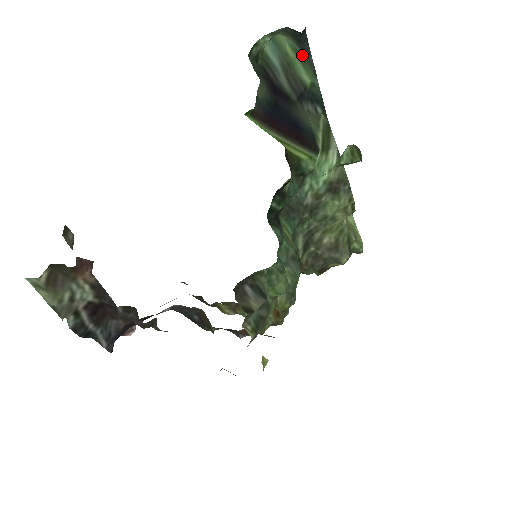
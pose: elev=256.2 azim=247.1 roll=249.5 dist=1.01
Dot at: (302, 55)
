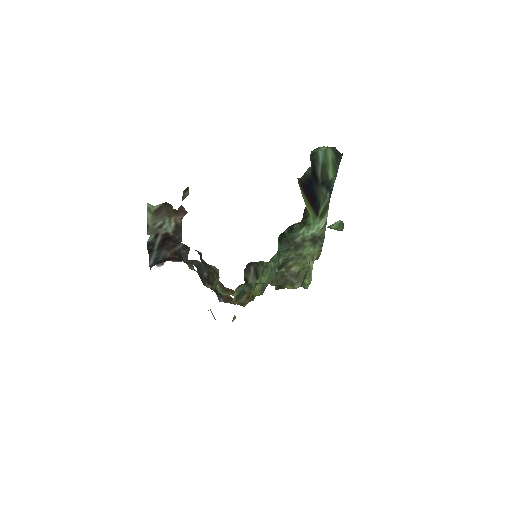
Dot at: (335, 164)
